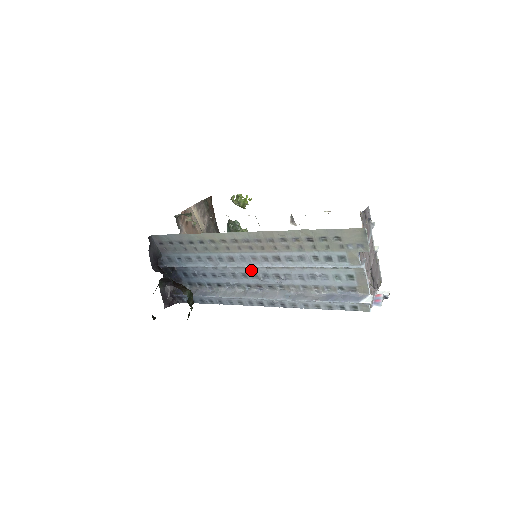
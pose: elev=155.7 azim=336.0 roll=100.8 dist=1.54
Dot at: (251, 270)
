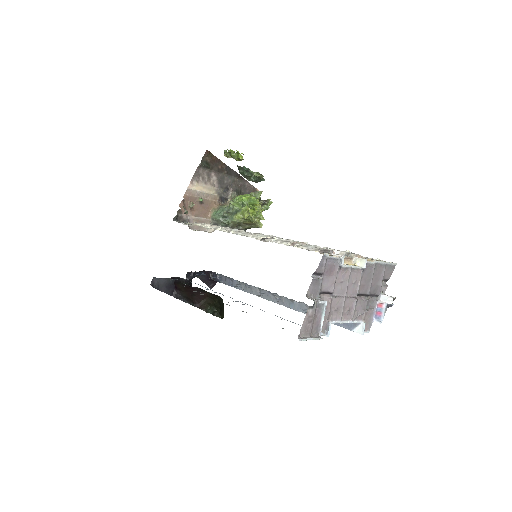
Dot at: occluded
